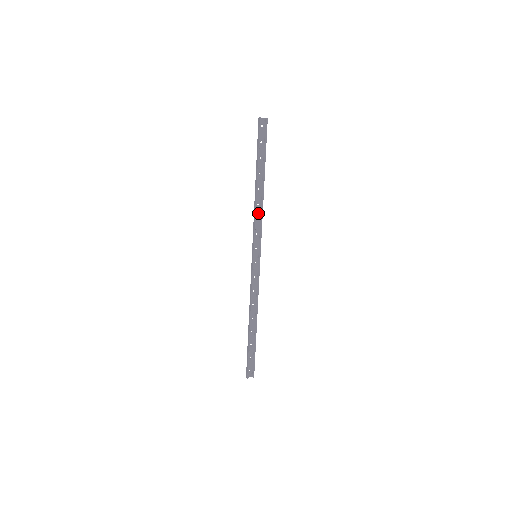
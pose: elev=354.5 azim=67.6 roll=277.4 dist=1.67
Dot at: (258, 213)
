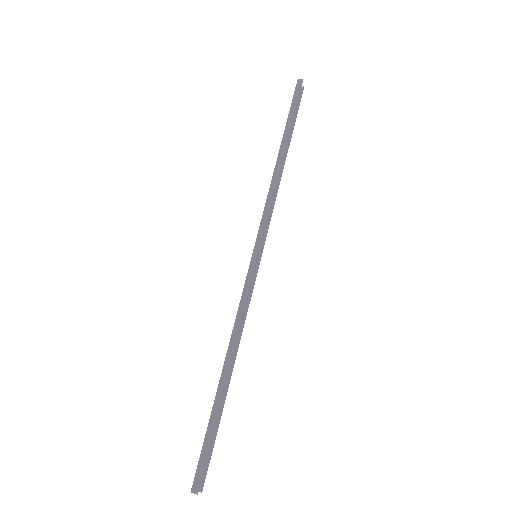
Dot at: (270, 194)
